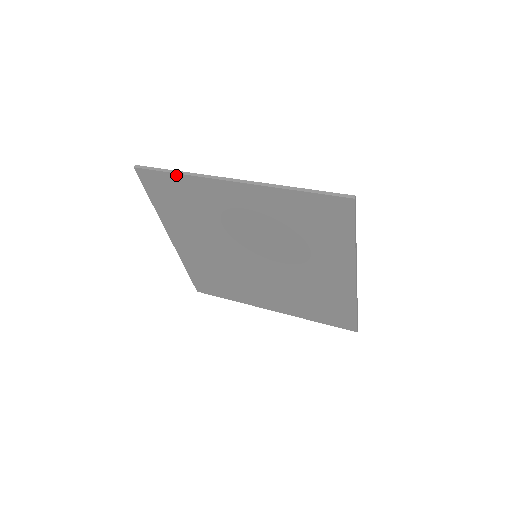
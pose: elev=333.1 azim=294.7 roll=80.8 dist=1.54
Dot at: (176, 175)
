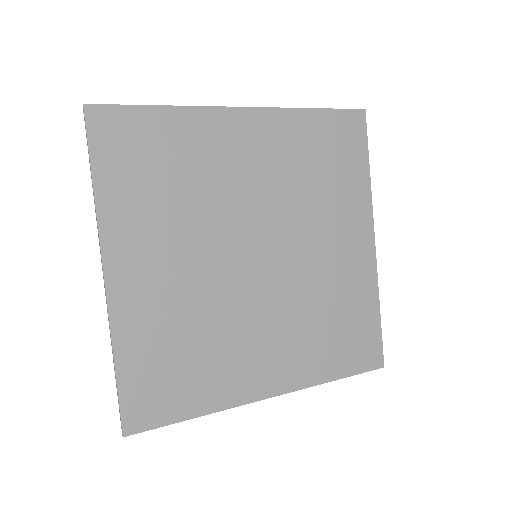
Dot at: (160, 109)
